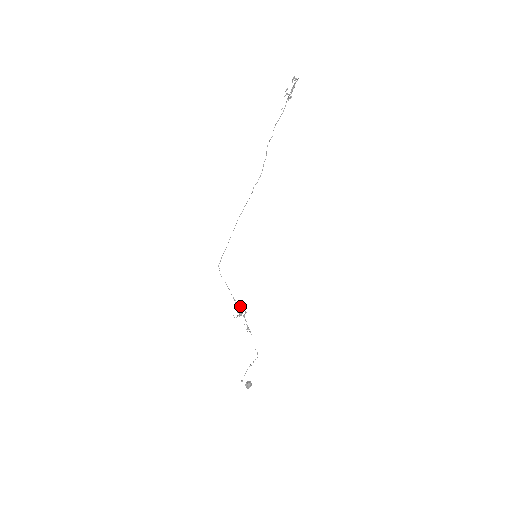
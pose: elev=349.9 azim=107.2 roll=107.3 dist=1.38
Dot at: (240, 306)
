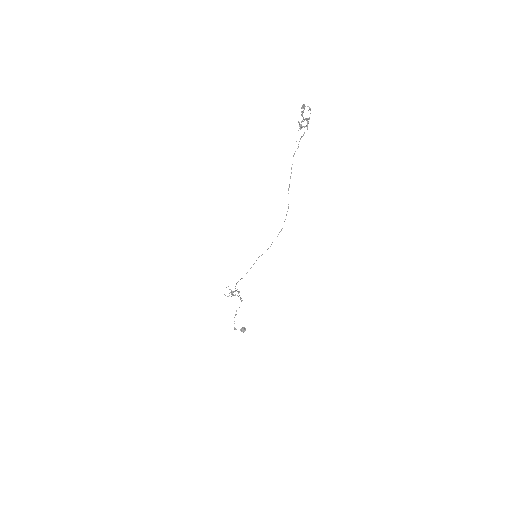
Dot at: occluded
